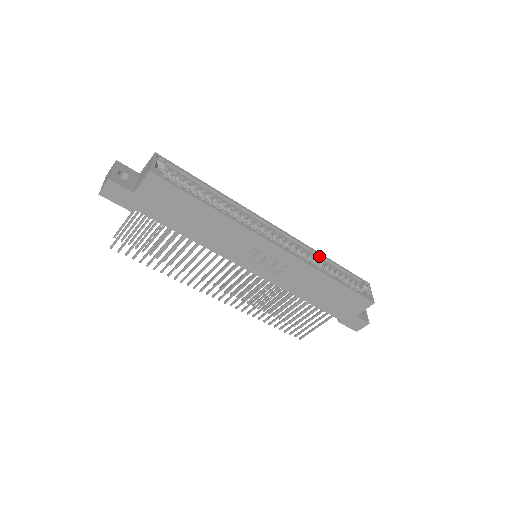
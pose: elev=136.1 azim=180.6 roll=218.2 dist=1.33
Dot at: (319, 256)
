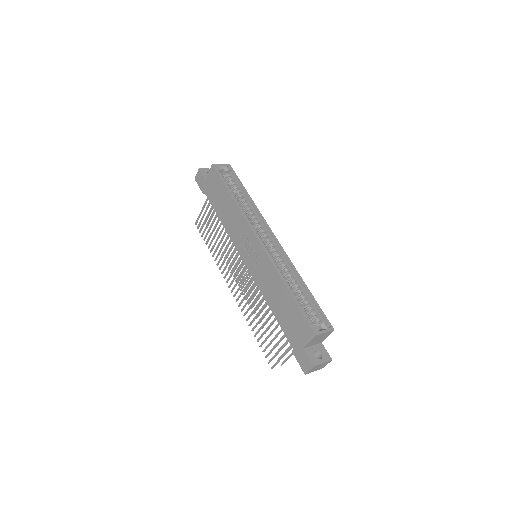
Dot at: (297, 276)
